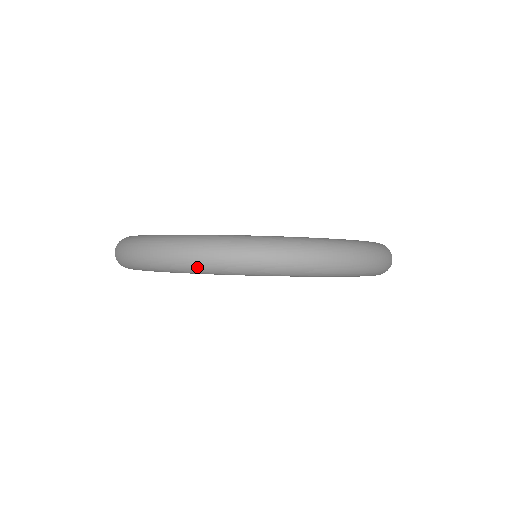
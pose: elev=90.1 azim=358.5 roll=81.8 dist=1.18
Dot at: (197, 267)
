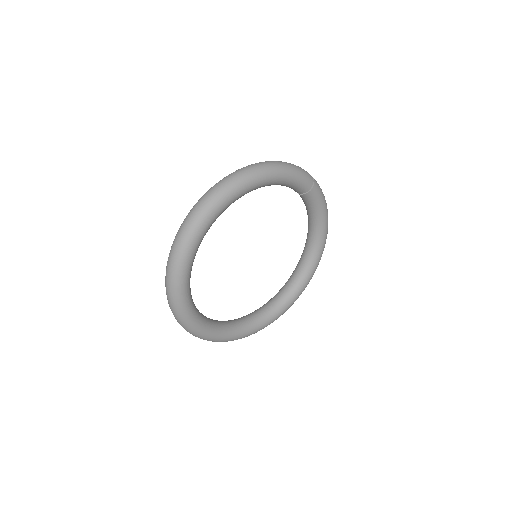
Dot at: (175, 269)
